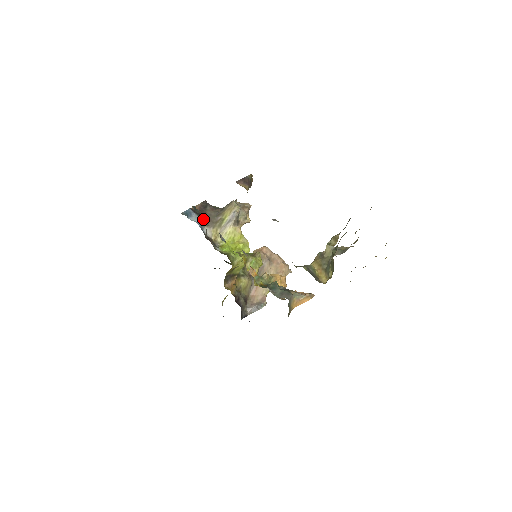
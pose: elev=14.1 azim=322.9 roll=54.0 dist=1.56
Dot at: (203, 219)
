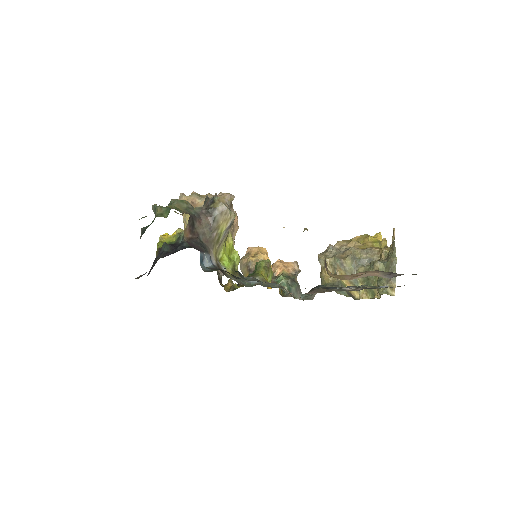
Dot at: (205, 248)
